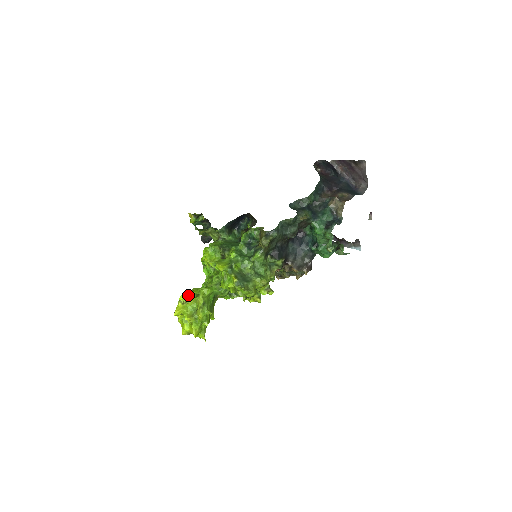
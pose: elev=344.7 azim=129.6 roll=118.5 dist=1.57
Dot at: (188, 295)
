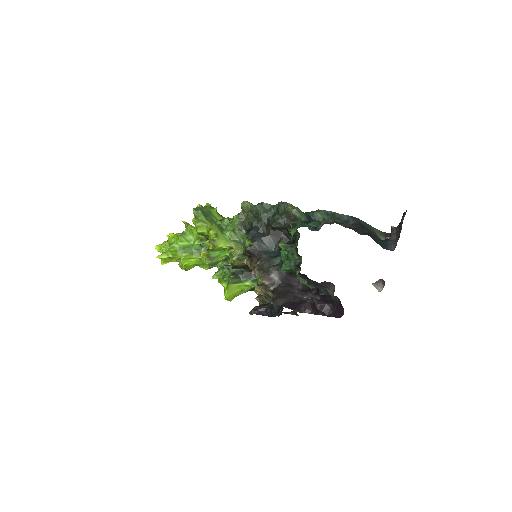
Dot at: occluded
